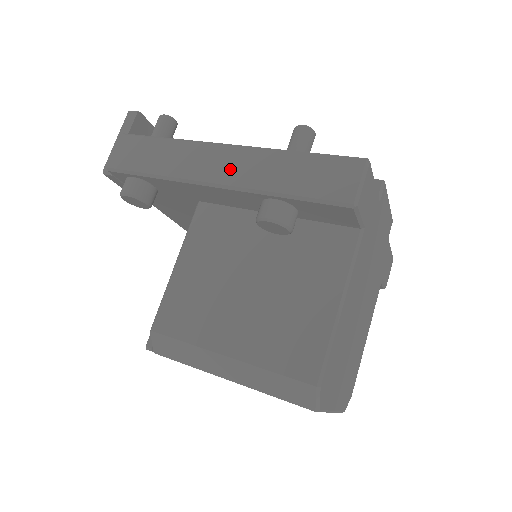
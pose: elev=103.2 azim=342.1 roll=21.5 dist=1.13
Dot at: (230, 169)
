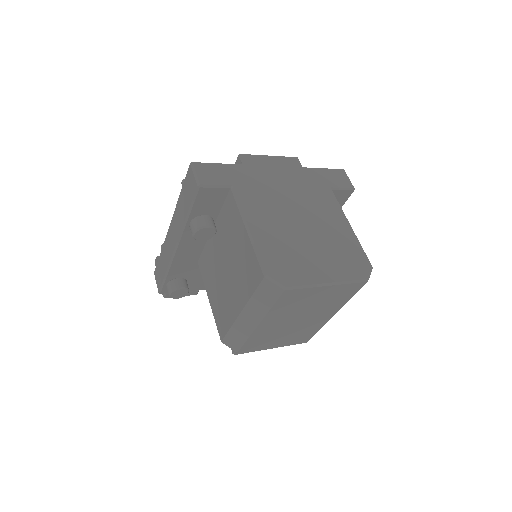
Dot at: (174, 234)
